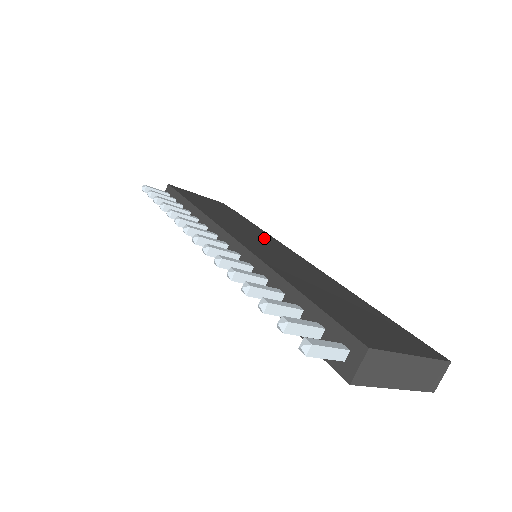
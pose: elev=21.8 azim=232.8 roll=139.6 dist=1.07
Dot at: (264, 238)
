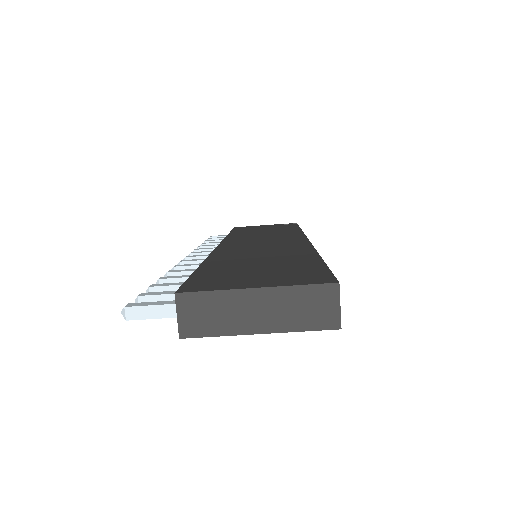
Dot at: (280, 237)
